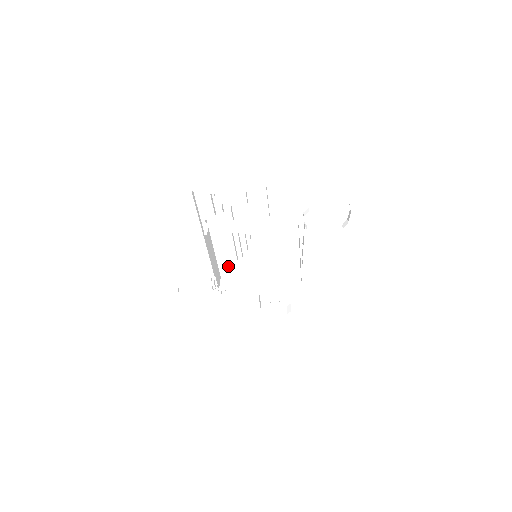
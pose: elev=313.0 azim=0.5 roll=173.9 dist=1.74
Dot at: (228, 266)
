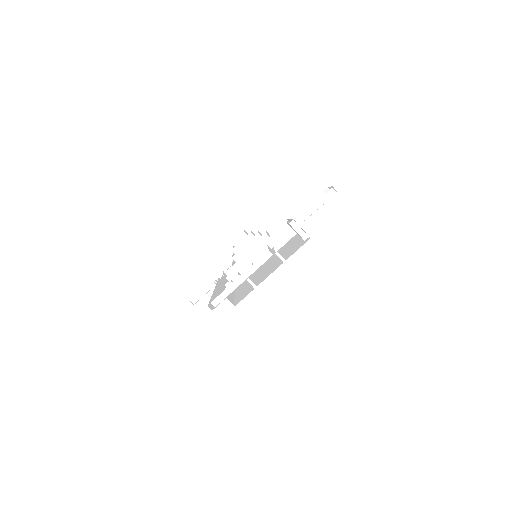
Dot at: occluded
